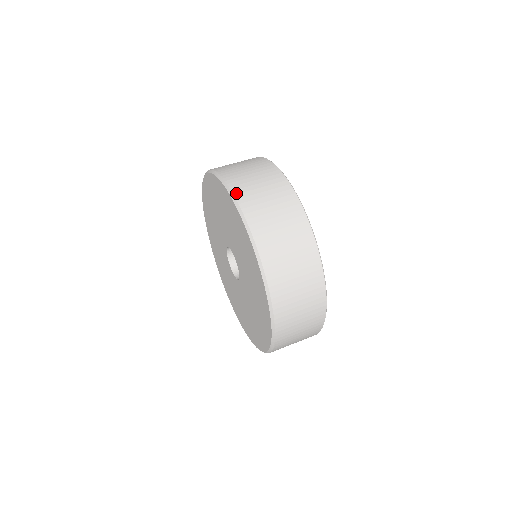
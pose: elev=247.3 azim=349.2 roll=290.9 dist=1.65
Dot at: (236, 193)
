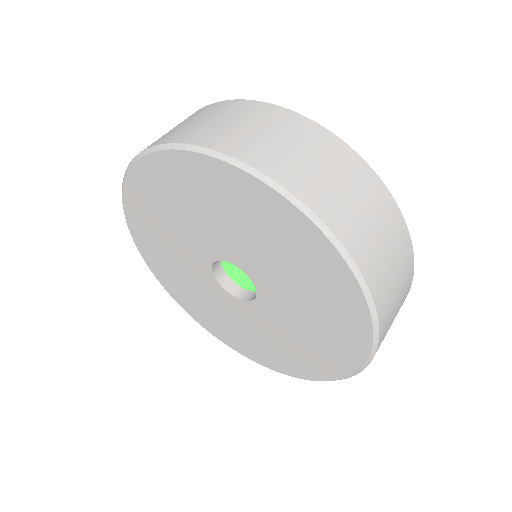
Dot at: (237, 155)
